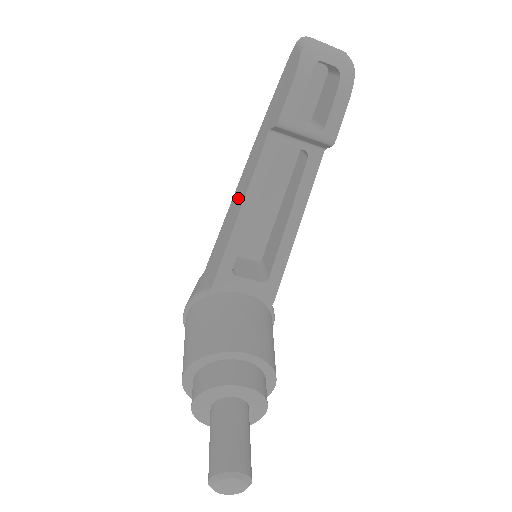
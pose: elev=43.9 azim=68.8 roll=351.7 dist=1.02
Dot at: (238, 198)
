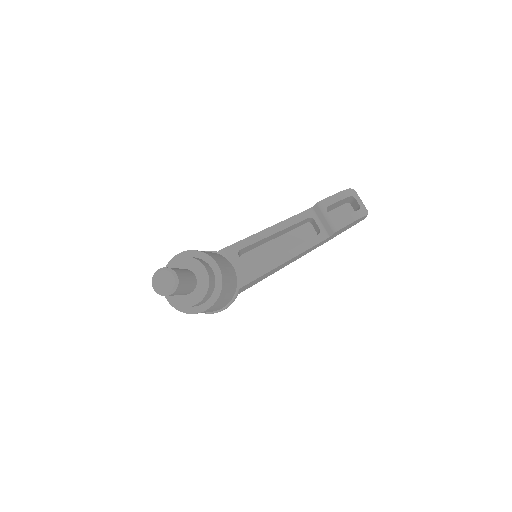
Dot at: occluded
